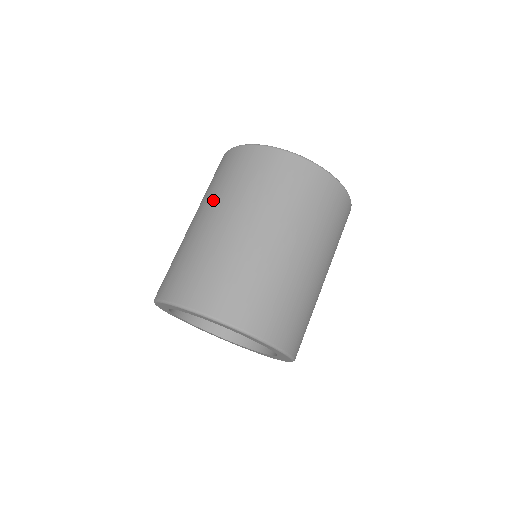
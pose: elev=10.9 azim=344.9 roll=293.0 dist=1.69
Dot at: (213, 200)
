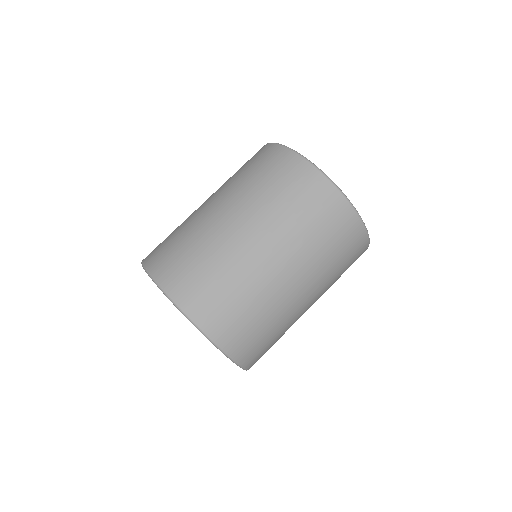
Dot at: occluded
